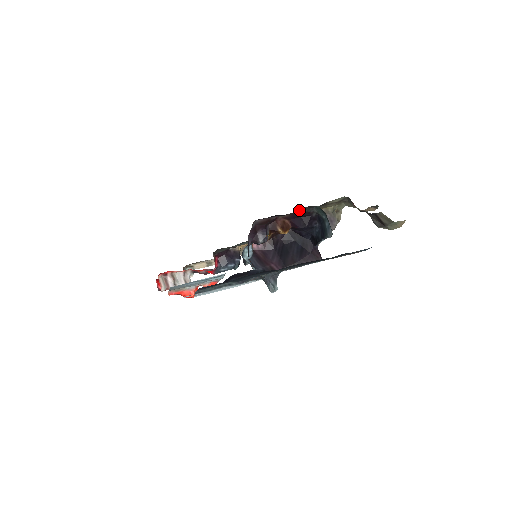
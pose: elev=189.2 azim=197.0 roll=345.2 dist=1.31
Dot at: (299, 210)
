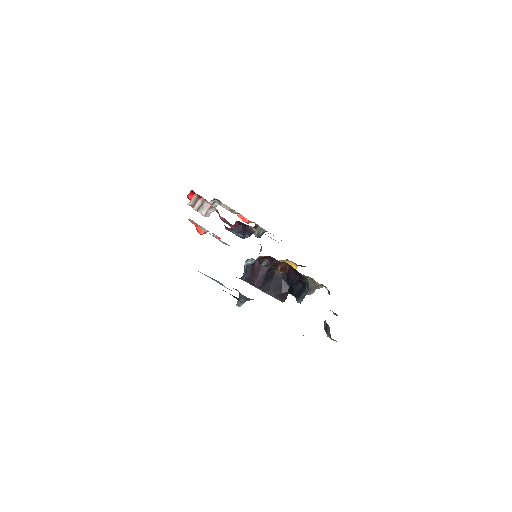
Dot at: occluded
